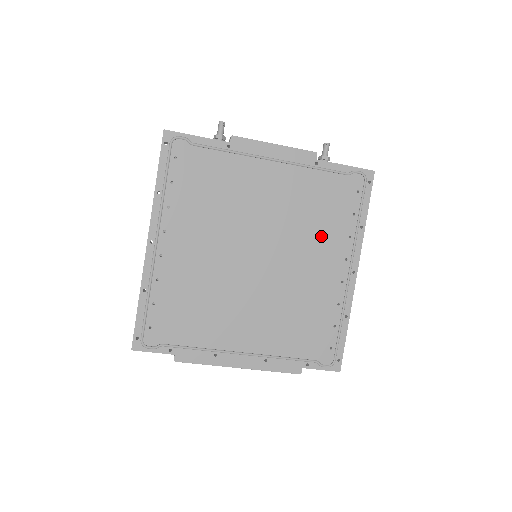
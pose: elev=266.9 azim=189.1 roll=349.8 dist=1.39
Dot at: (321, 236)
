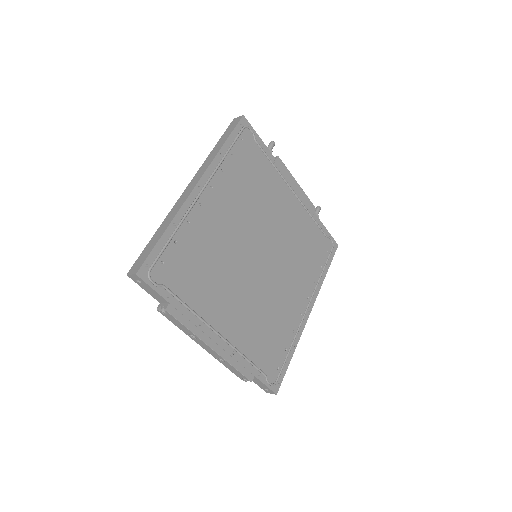
Dot at: (300, 269)
